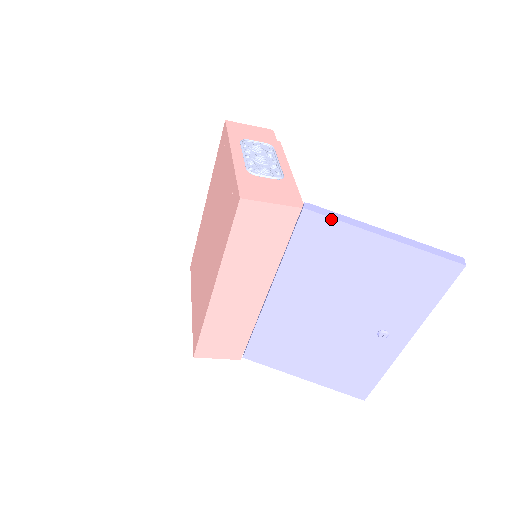
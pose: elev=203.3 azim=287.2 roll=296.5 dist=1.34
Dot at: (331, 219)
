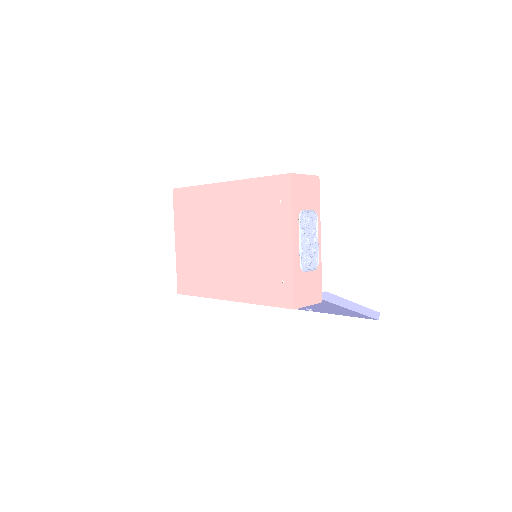
Dot at: occluded
